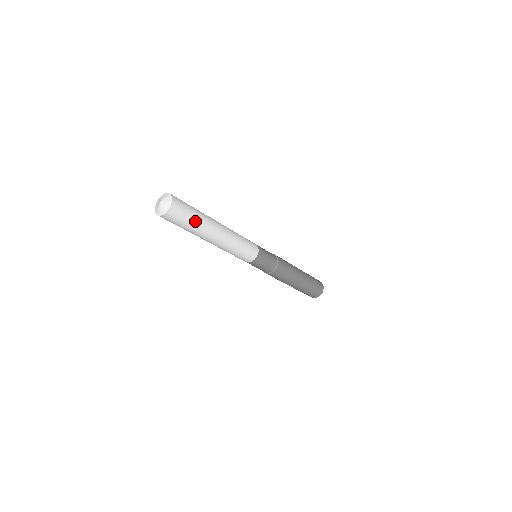
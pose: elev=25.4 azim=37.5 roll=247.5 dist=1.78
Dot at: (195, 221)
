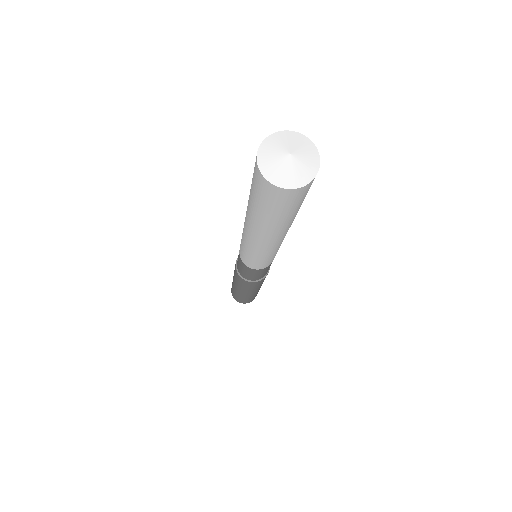
Dot at: occluded
